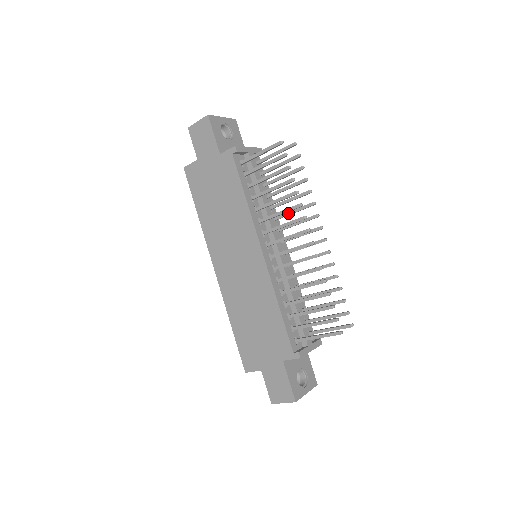
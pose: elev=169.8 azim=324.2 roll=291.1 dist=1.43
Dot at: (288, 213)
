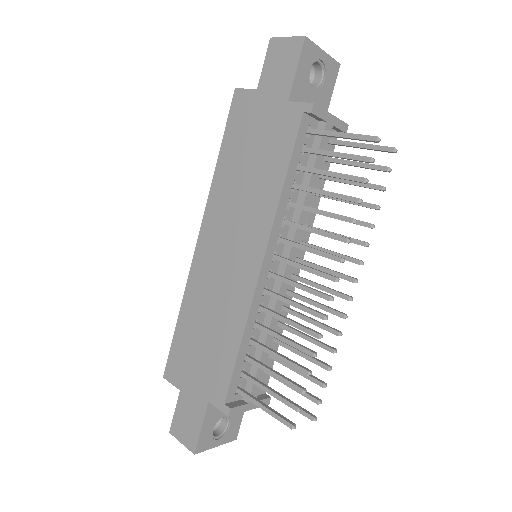
Dot at: occluded
